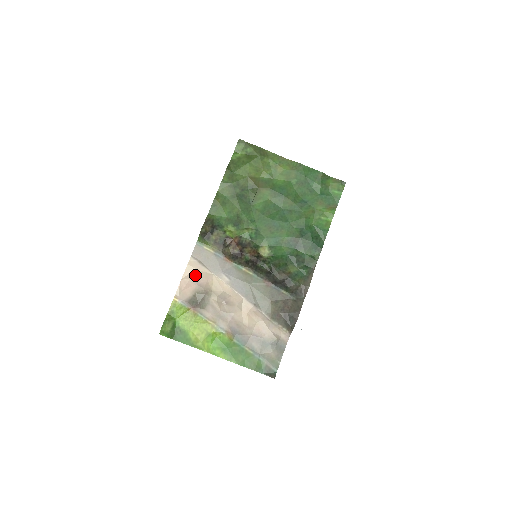
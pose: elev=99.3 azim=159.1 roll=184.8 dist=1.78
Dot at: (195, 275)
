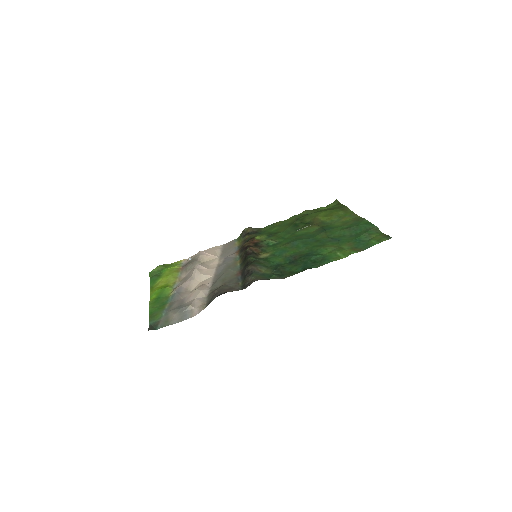
Dot at: (209, 250)
